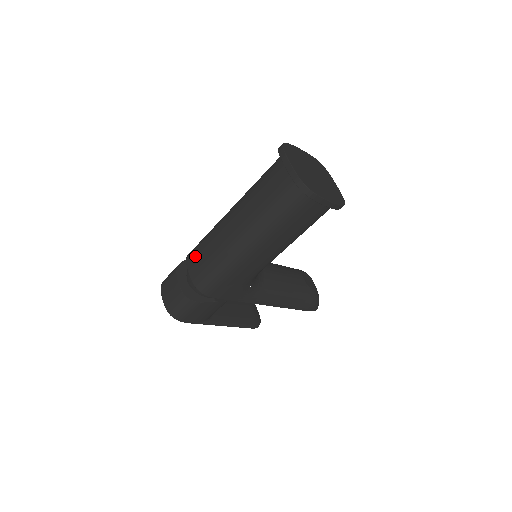
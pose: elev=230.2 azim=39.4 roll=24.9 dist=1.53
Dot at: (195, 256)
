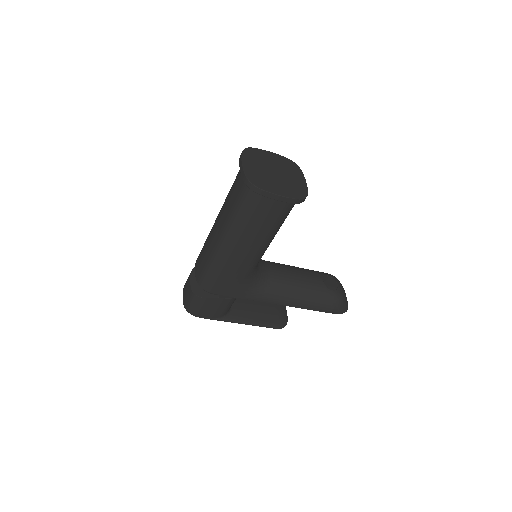
Dot at: (199, 257)
